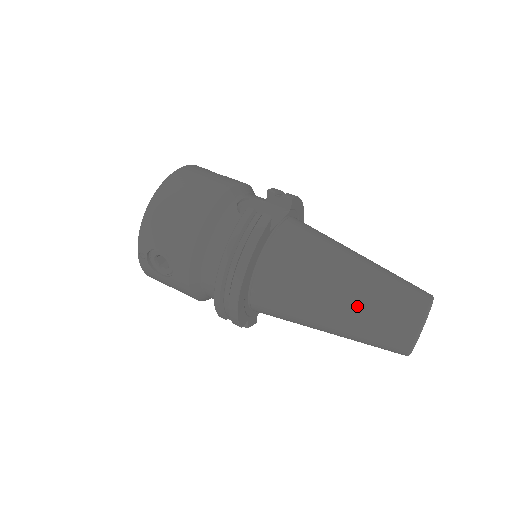
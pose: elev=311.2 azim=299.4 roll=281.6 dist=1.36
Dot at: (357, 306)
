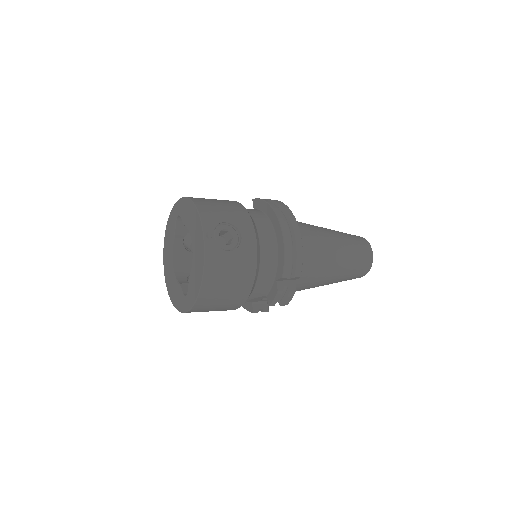
Dot at: (340, 235)
